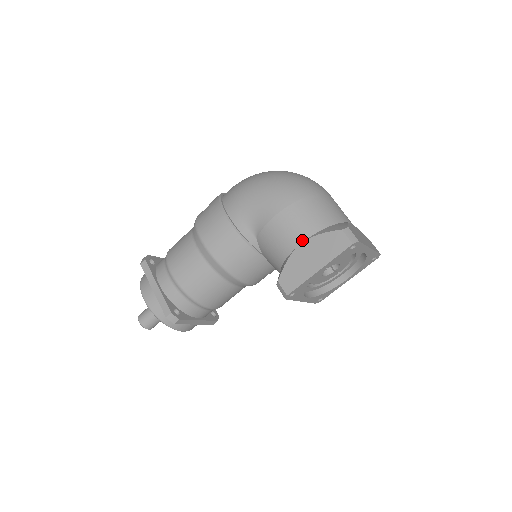
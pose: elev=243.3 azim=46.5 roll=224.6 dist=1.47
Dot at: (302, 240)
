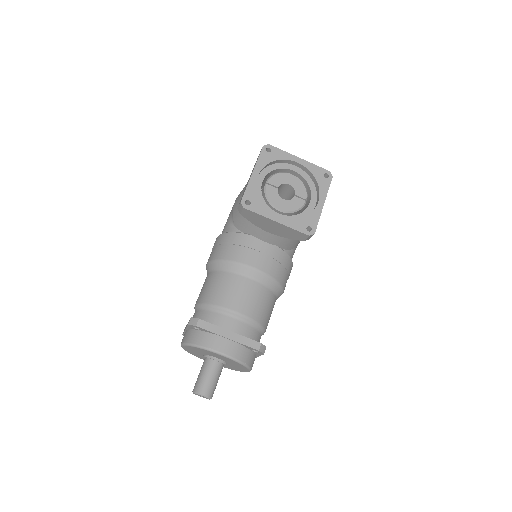
Dot at: (246, 184)
